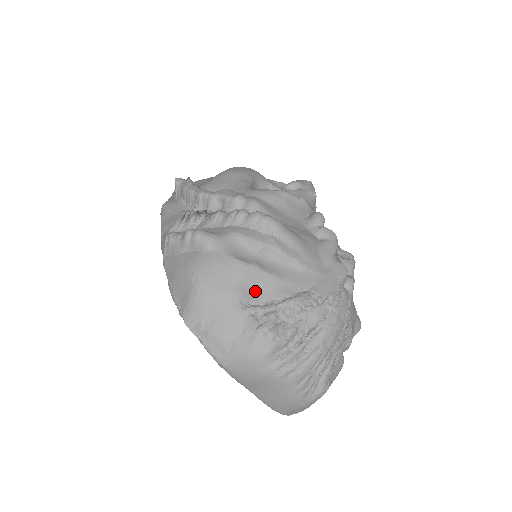
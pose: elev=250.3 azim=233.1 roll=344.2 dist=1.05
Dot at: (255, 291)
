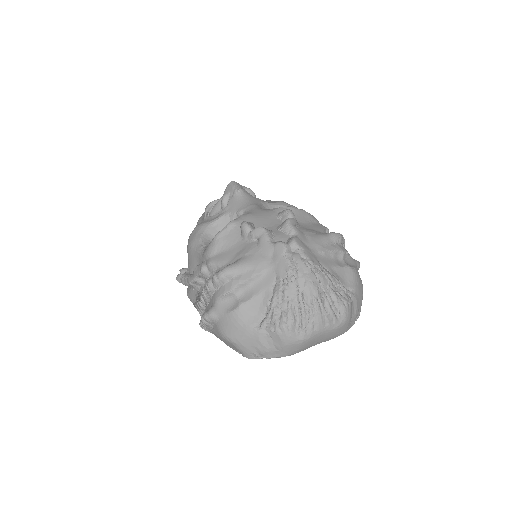
Dot at: (255, 314)
